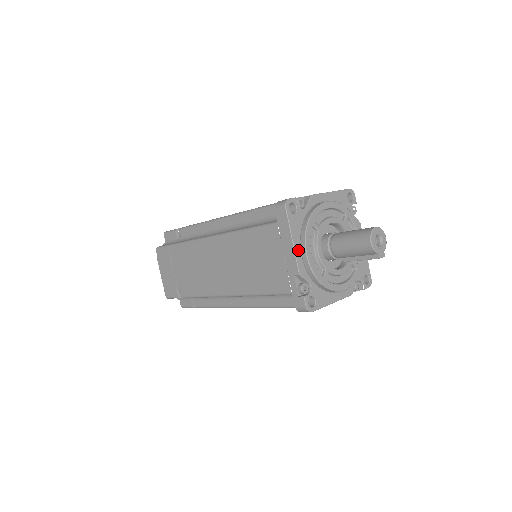
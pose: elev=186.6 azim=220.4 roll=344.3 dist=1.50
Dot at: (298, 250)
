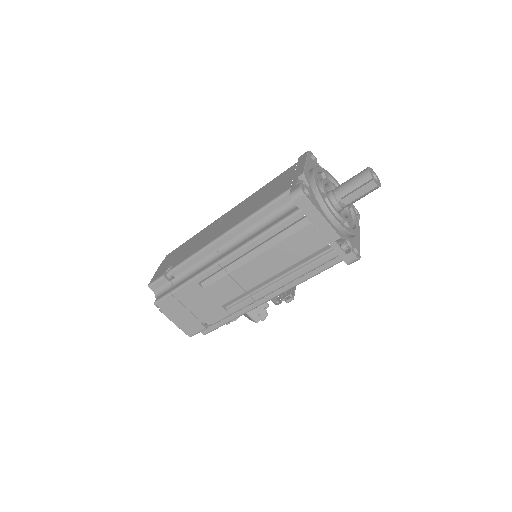
Dot at: (308, 168)
